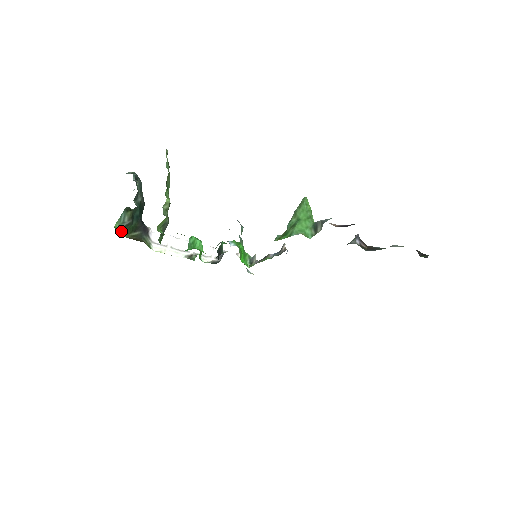
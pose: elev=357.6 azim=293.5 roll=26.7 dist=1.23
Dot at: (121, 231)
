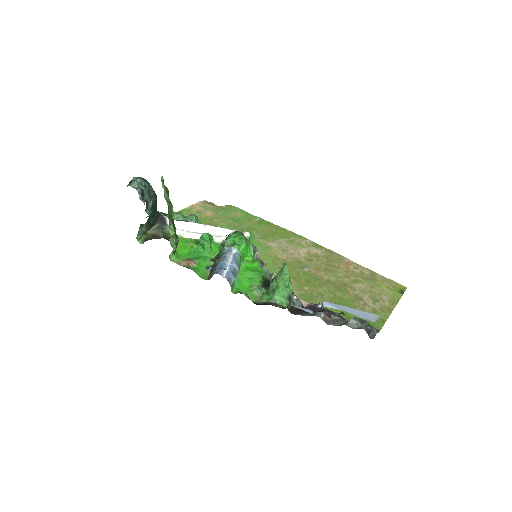
Dot at: (143, 234)
